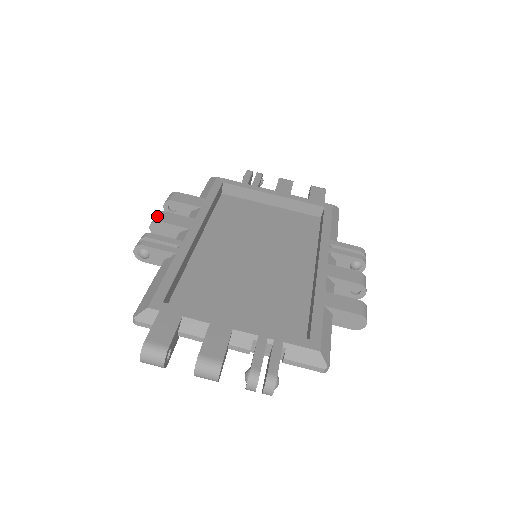
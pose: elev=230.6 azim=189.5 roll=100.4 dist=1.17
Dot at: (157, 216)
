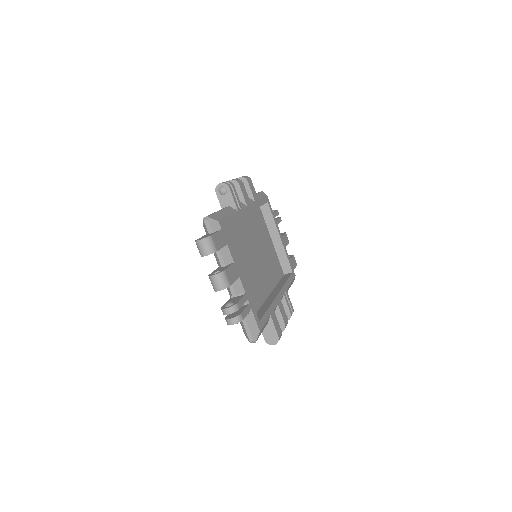
Dot at: (239, 180)
